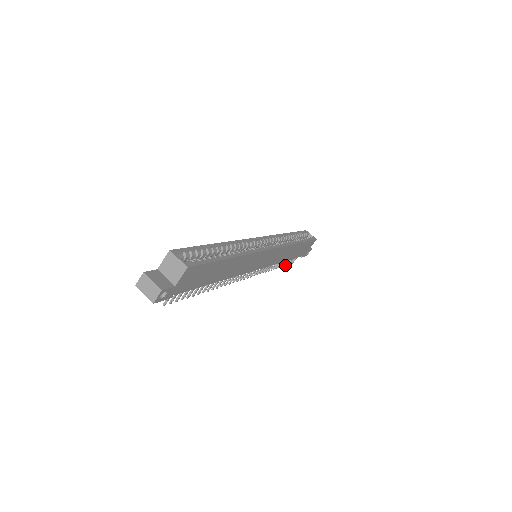
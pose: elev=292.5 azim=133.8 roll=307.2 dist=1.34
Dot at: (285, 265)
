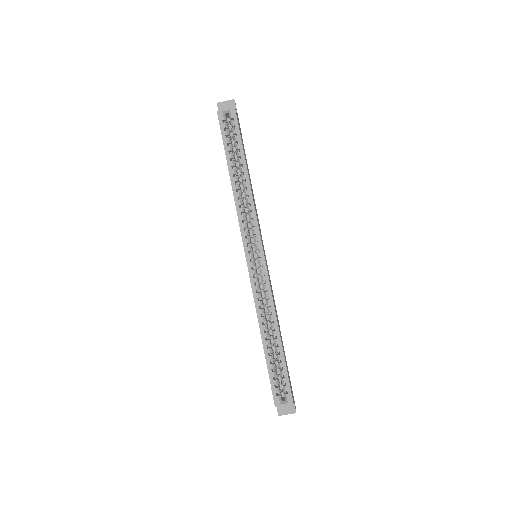
Dot at: occluded
